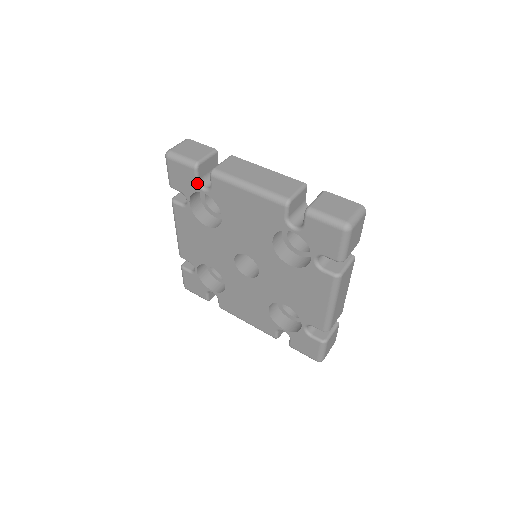
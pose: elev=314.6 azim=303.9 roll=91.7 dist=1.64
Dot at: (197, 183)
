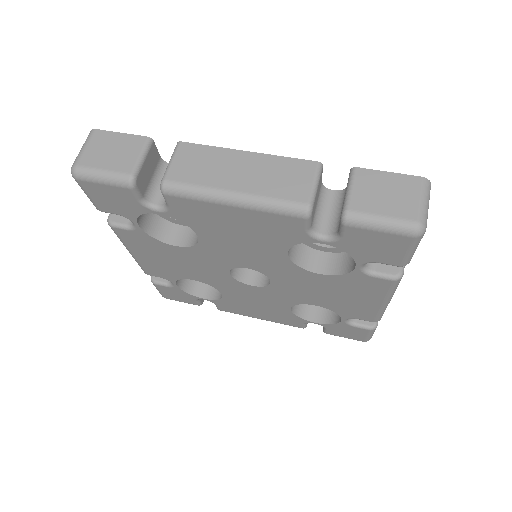
Dot at: (142, 203)
